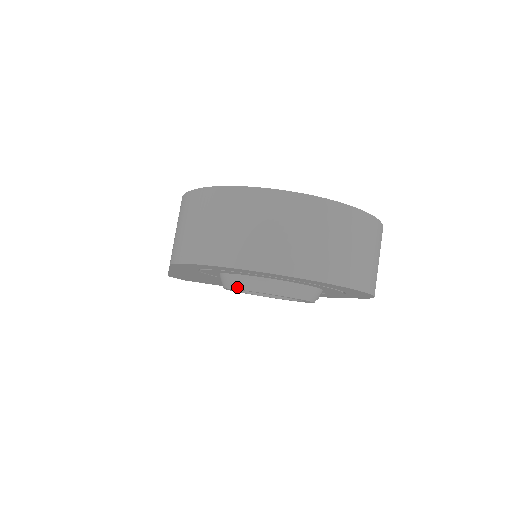
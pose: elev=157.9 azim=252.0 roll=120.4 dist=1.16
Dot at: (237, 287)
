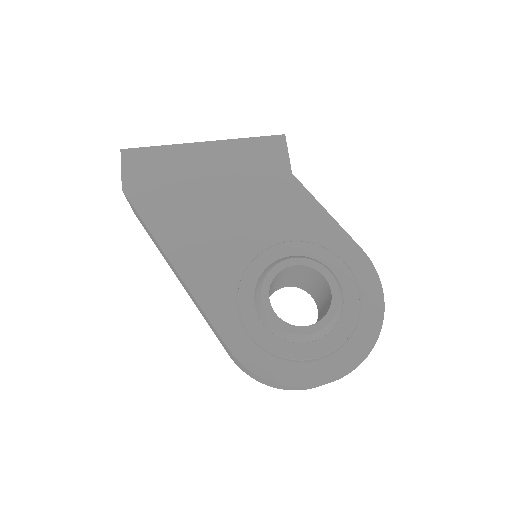
Dot at: occluded
